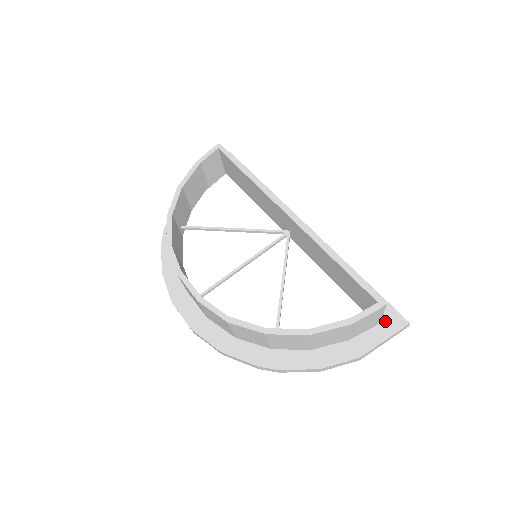
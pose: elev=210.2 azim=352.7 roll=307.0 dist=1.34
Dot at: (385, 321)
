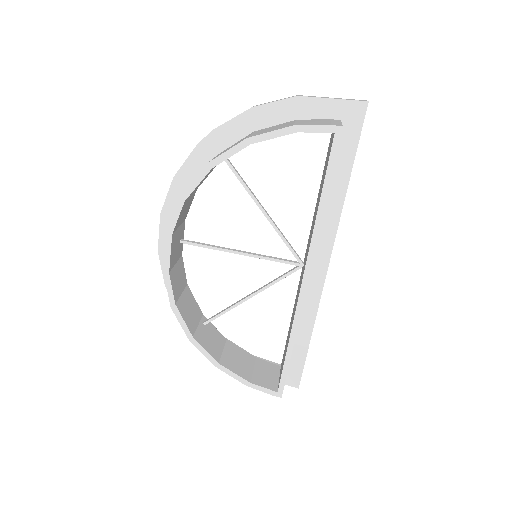
Dot at: (287, 374)
